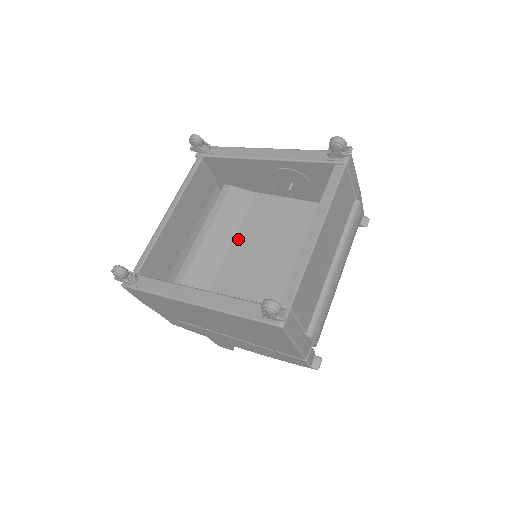
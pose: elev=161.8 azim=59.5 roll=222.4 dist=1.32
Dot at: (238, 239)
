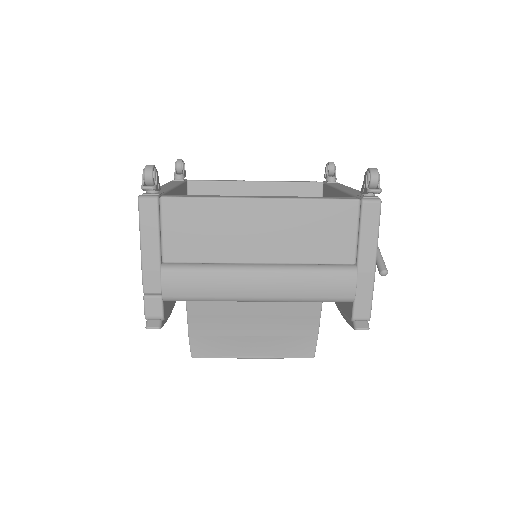
Dot at: occluded
